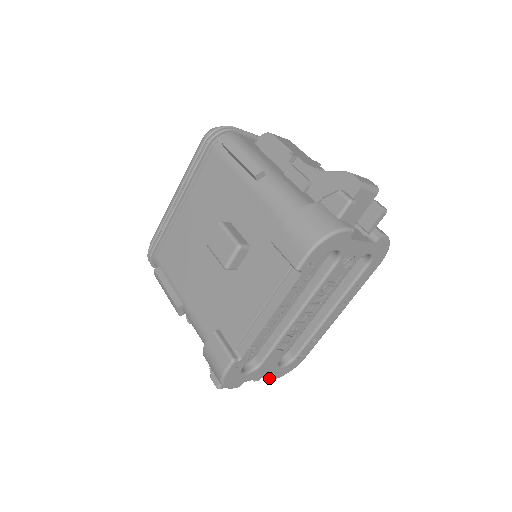
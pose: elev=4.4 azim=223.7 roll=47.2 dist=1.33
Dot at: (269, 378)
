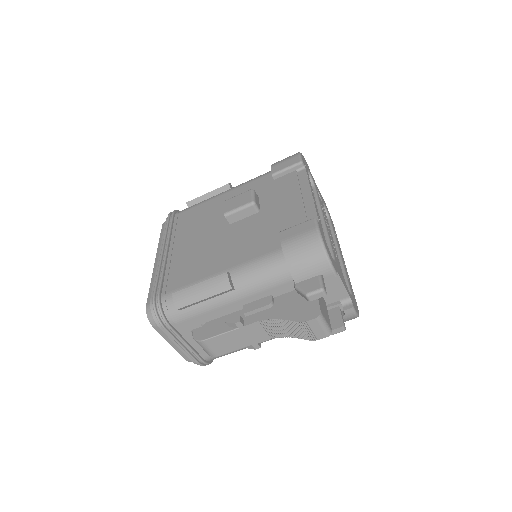
Dot at: (350, 306)
